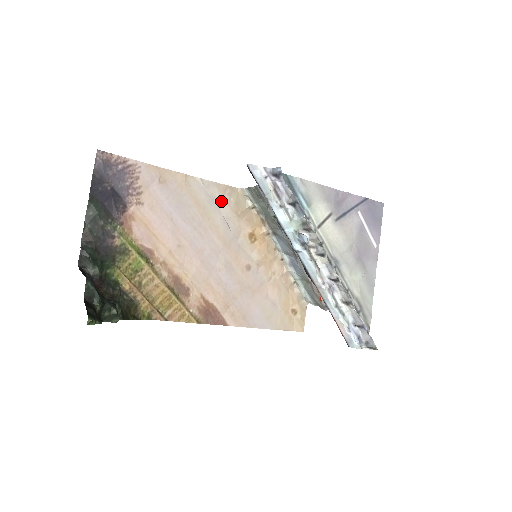
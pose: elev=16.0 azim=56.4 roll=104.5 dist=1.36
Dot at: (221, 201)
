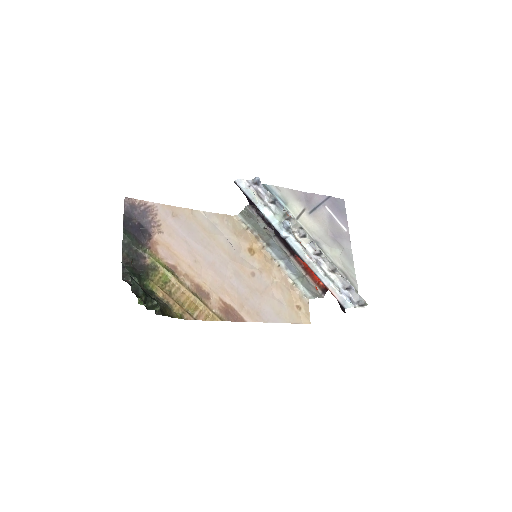
Dot at: (221, 226)
